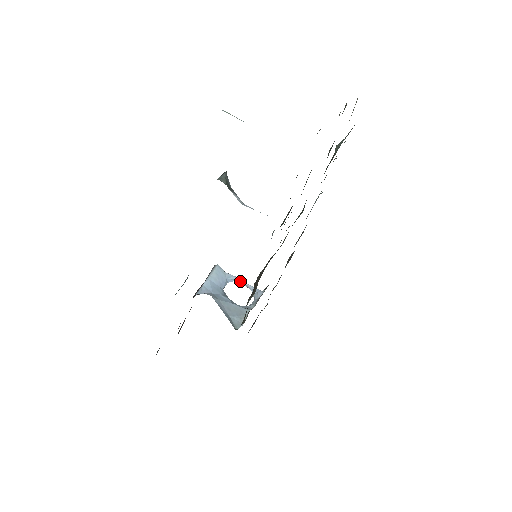
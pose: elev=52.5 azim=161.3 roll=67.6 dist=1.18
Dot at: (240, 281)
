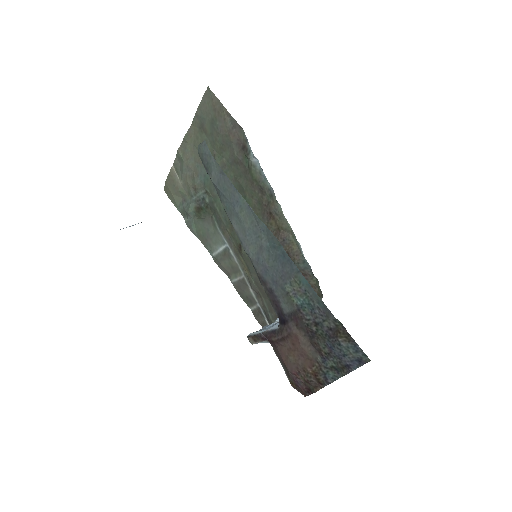
Dot at: (271, 324)
